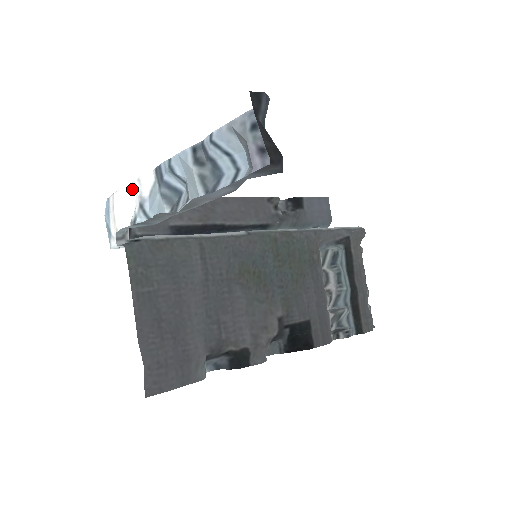
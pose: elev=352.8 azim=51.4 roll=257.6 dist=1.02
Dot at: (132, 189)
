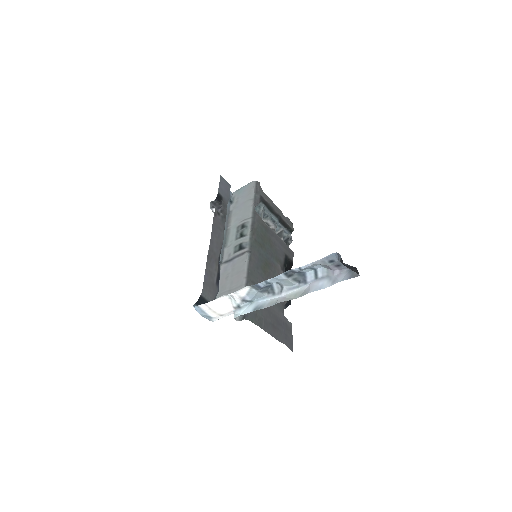
Dot at: (223, 296)
